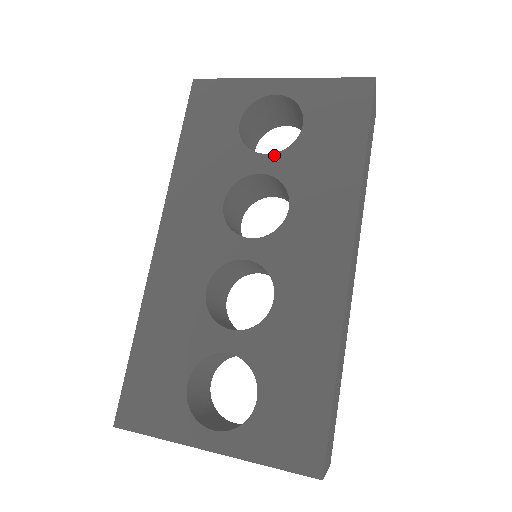
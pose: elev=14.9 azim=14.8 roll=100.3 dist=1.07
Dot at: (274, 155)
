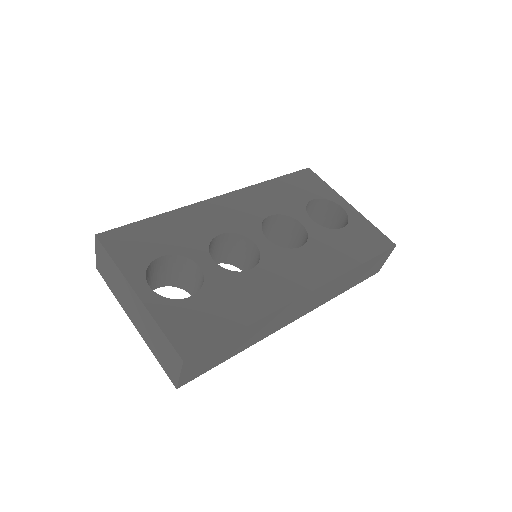
Dot at: (316, 224)
